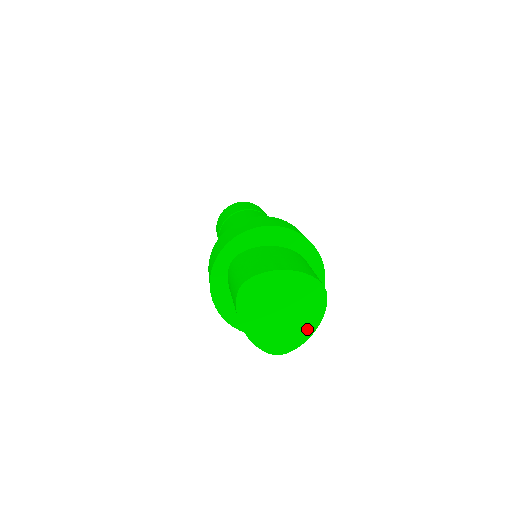
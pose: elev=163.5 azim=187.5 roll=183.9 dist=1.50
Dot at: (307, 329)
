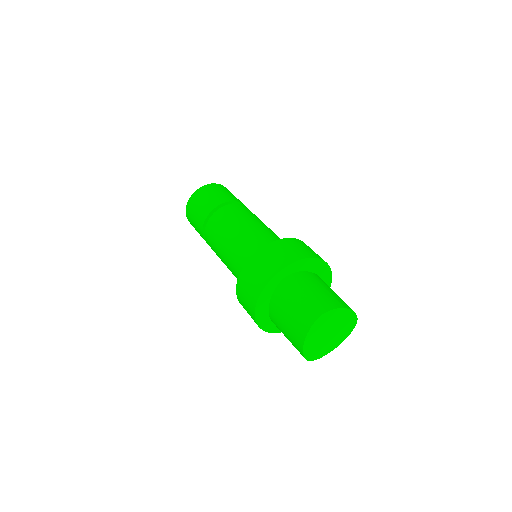
Dot at: (333, 346)
